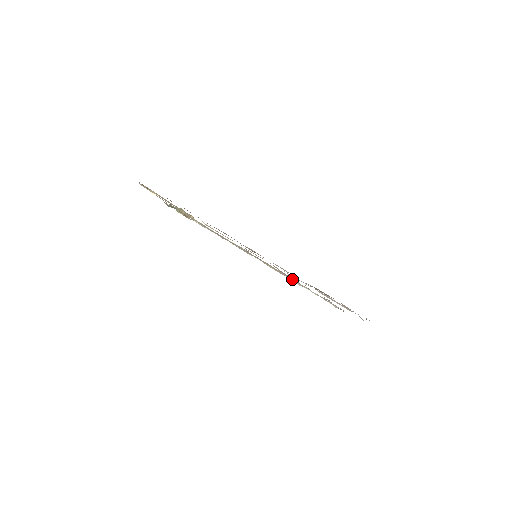
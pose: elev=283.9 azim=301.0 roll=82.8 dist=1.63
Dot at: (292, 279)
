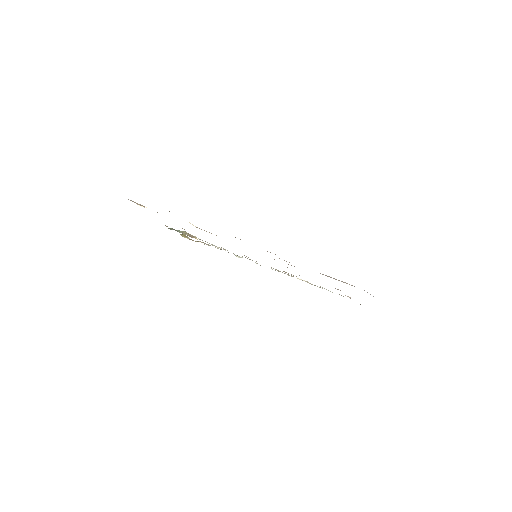
Dot at: occluded
